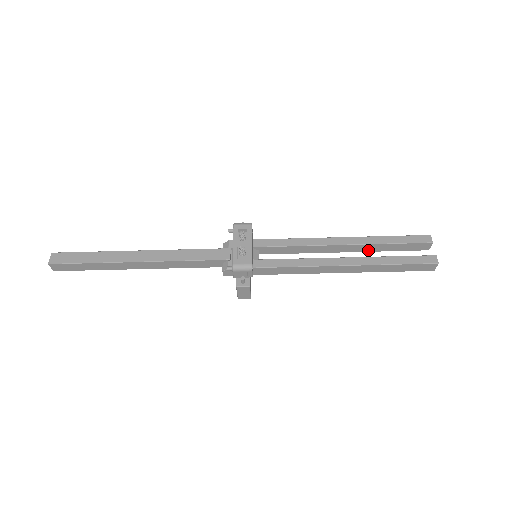
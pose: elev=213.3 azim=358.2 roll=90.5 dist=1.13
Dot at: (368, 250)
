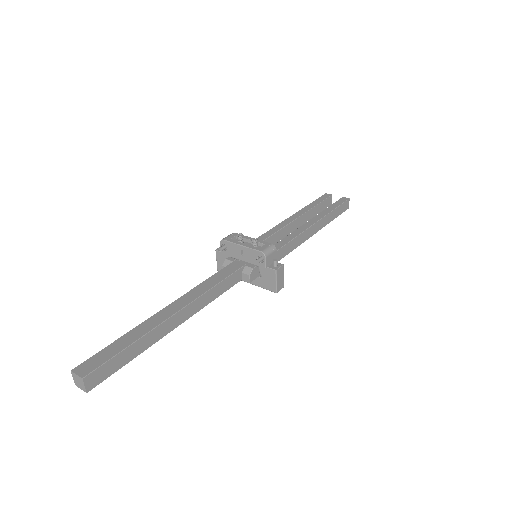
Dot at: (307, 219)
